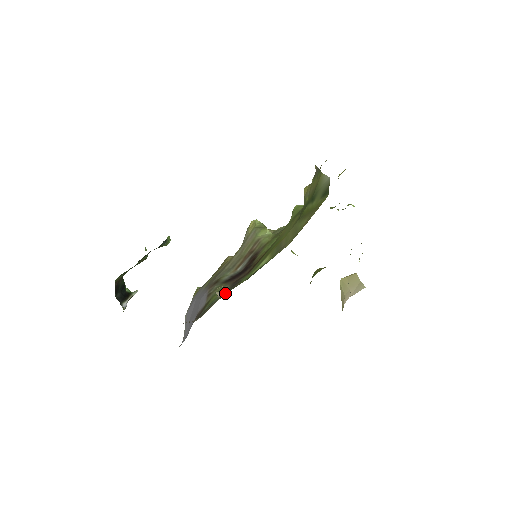
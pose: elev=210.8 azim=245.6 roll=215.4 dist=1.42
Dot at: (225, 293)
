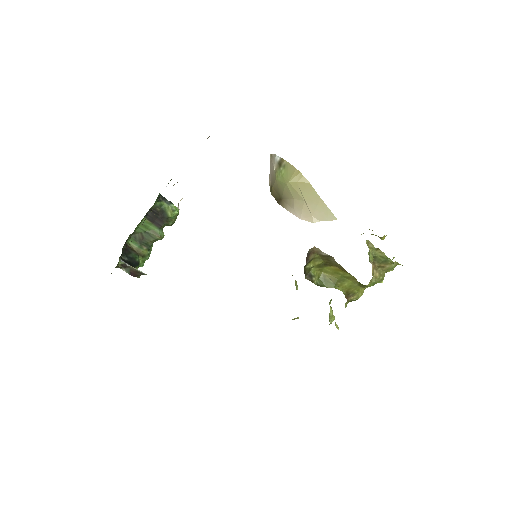
Dot at: occluded
